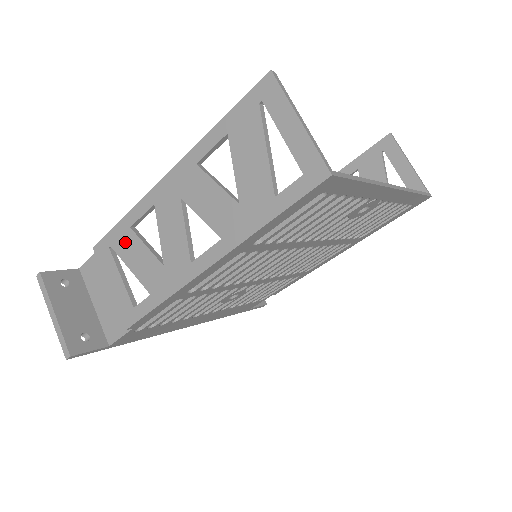
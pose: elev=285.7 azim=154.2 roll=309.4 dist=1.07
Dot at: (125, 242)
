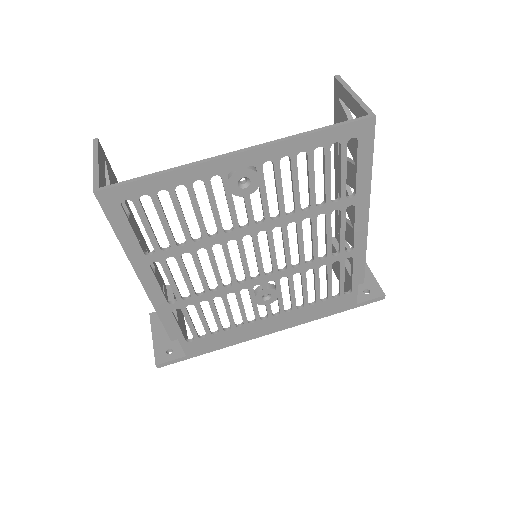
Dot at: occluded
